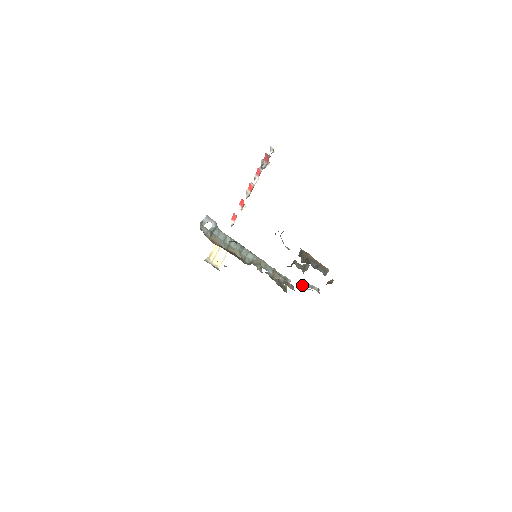
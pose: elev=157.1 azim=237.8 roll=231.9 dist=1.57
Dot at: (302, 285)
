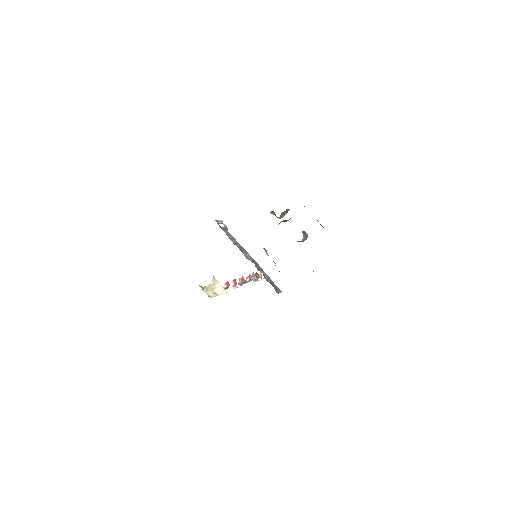
Dot at: occluded
